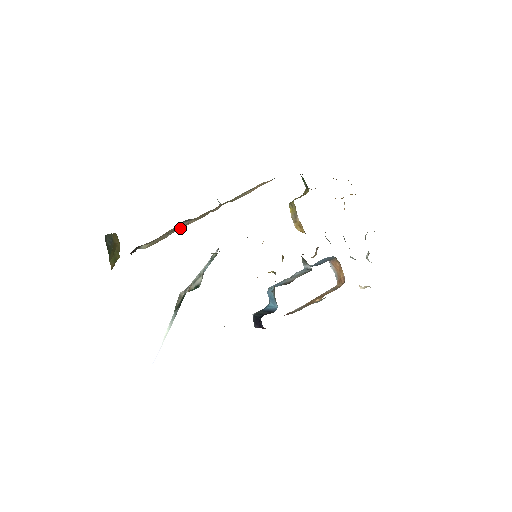
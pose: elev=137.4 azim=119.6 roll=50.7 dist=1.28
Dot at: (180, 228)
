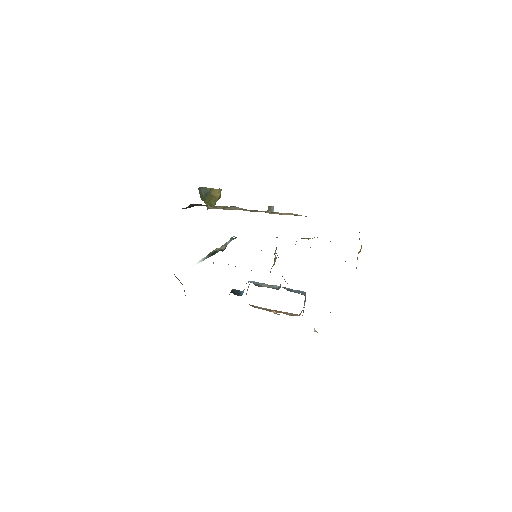
Dot at: (237, 209)
